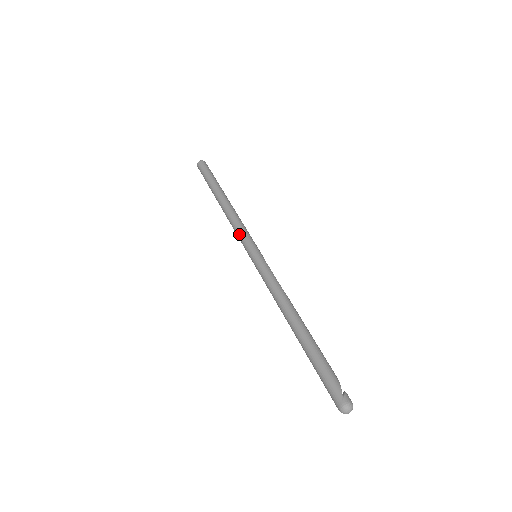
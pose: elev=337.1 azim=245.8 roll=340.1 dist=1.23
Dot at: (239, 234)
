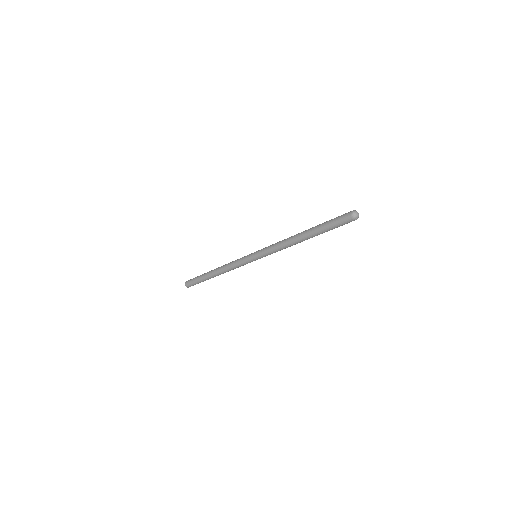
Dot at: (238, 262)
